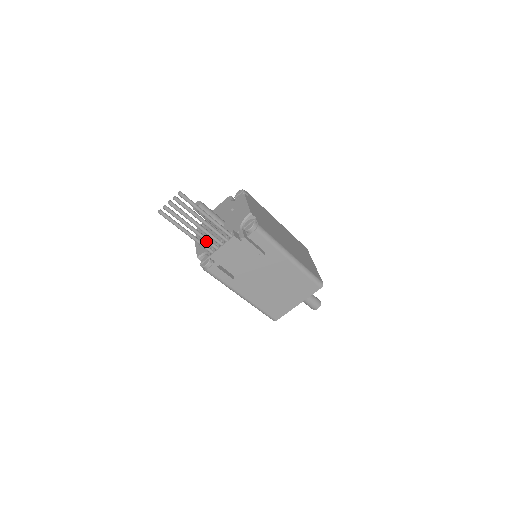
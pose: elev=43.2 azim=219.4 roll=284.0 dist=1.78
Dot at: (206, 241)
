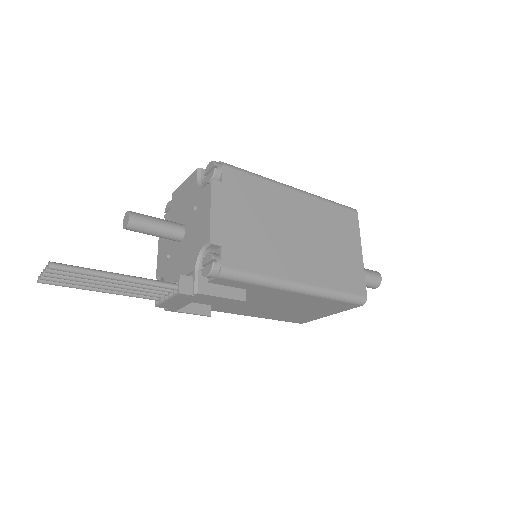
Dot at: (140, 294)
